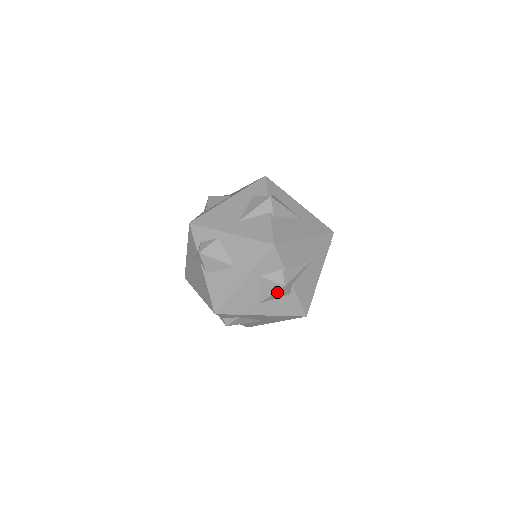
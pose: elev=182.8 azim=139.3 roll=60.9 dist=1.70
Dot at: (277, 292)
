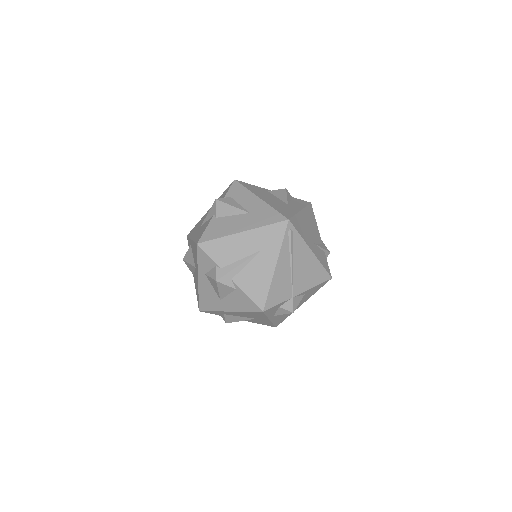
Dot at: (219, 288)
